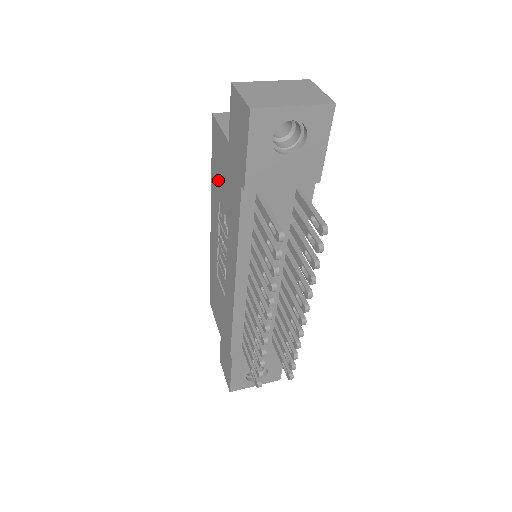
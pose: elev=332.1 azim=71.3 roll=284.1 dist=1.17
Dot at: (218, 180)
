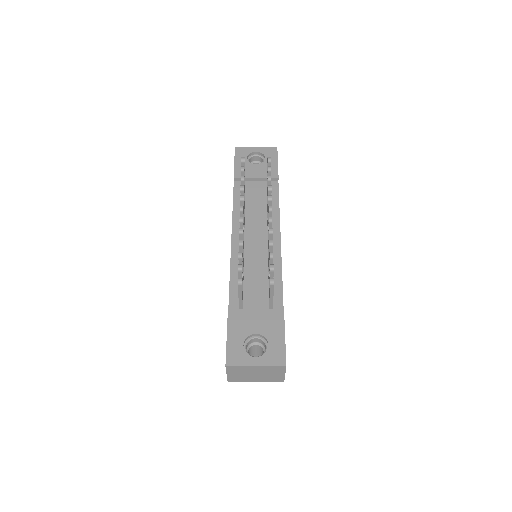
Dot at: occluded
